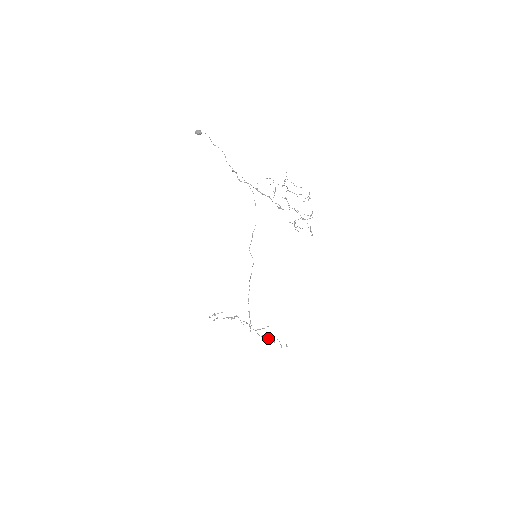
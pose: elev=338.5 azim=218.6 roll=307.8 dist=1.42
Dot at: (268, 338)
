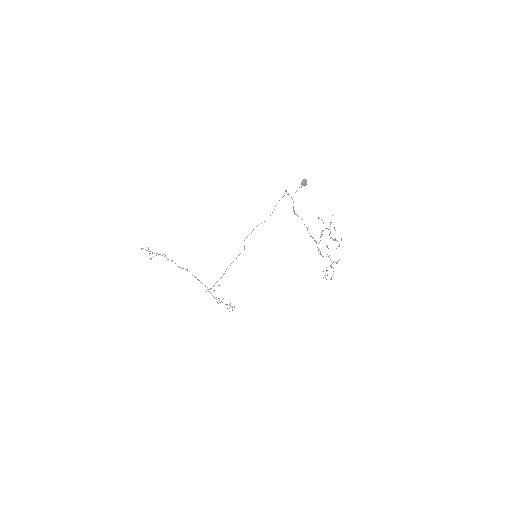
Dot at: occluded
